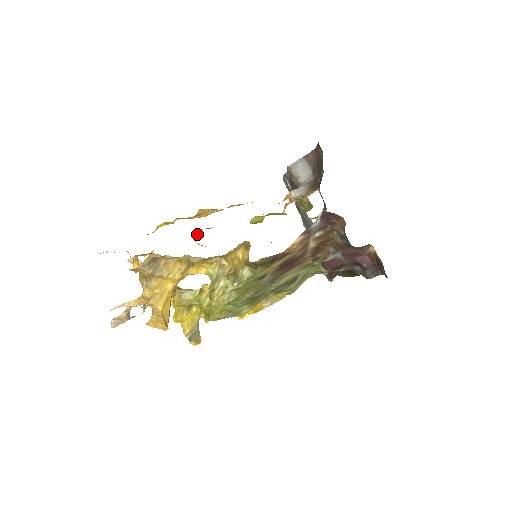
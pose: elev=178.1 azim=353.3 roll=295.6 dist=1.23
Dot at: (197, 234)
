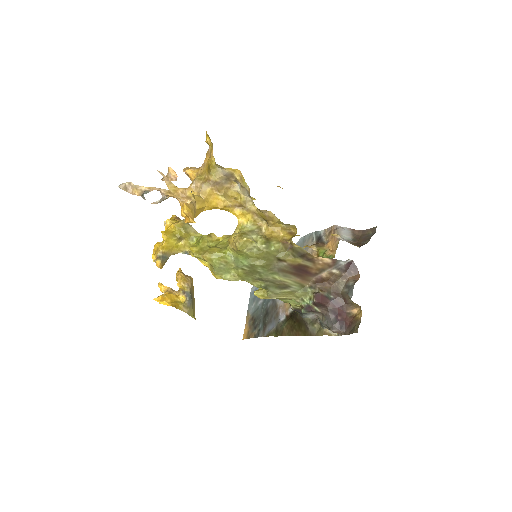
Dot at: (252, 199)
